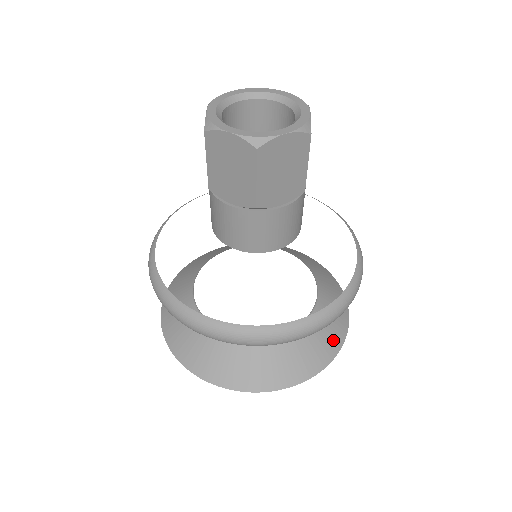
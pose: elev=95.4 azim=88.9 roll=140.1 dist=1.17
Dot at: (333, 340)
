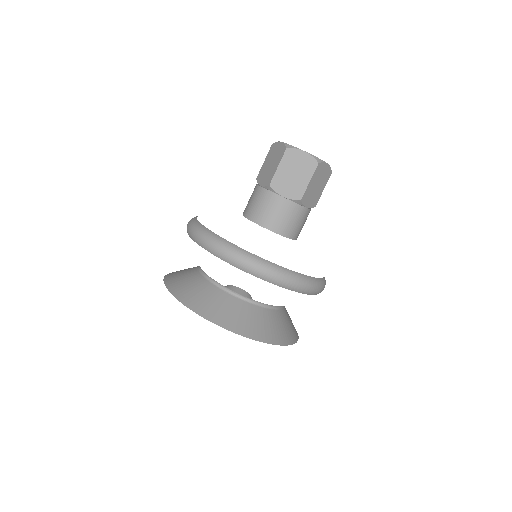
Dot at: (260, 332)
